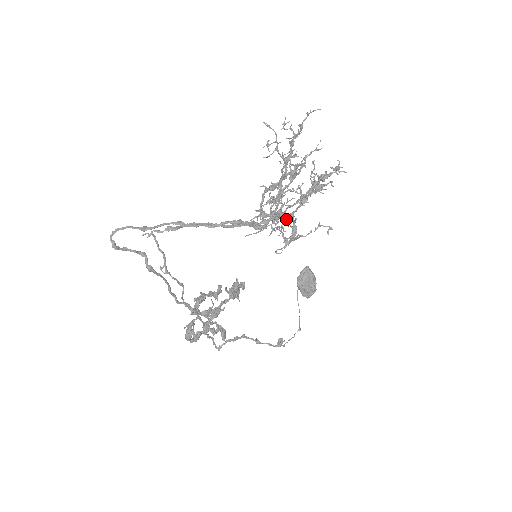
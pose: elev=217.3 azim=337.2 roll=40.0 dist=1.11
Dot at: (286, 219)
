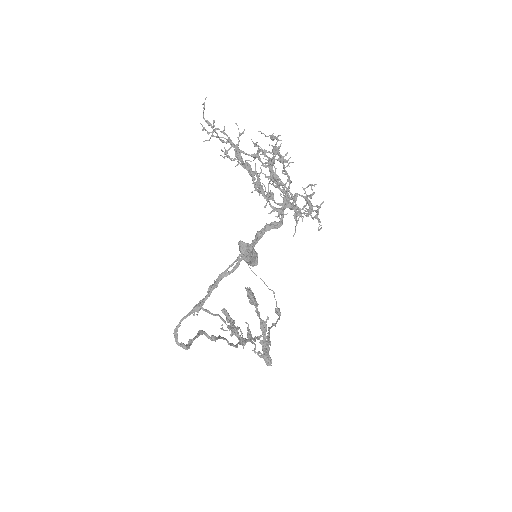
Dot at: (295, 201)
